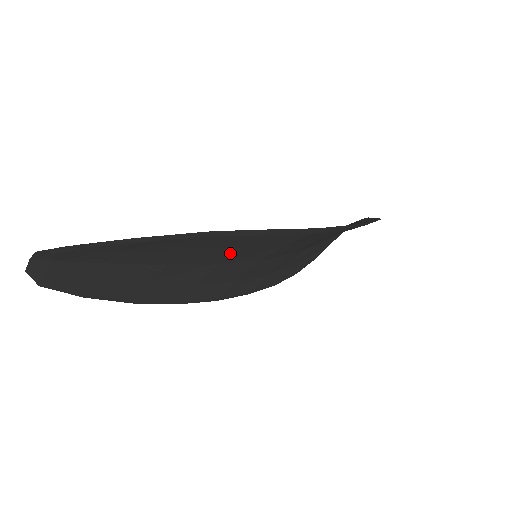
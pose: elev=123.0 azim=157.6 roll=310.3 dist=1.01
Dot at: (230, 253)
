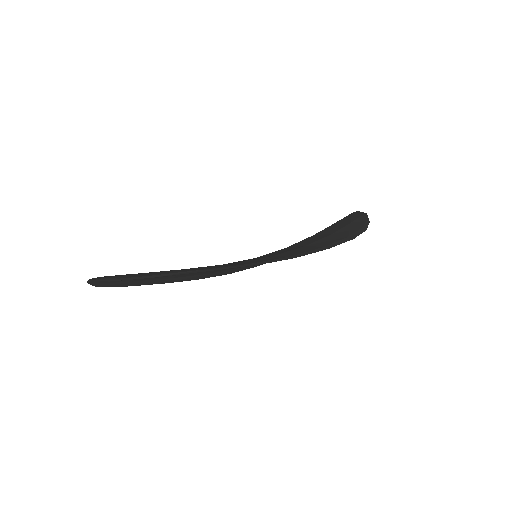
Dot at: occluded
